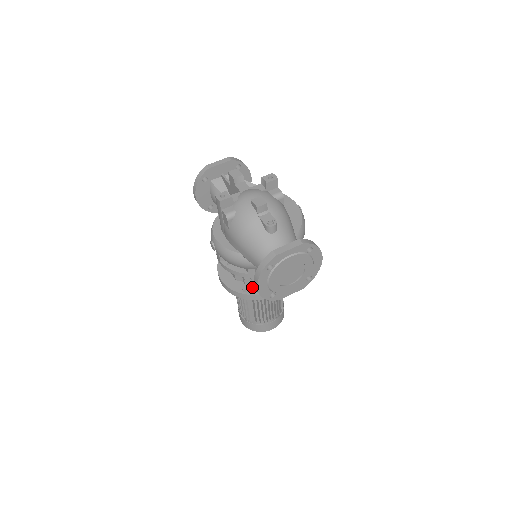
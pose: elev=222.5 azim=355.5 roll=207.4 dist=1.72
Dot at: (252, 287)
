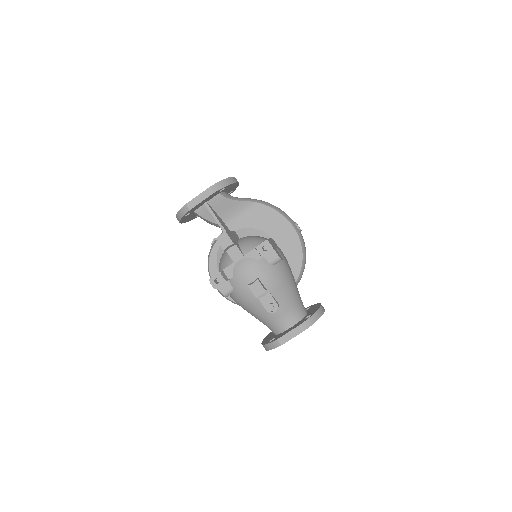
Dot at: occluded
